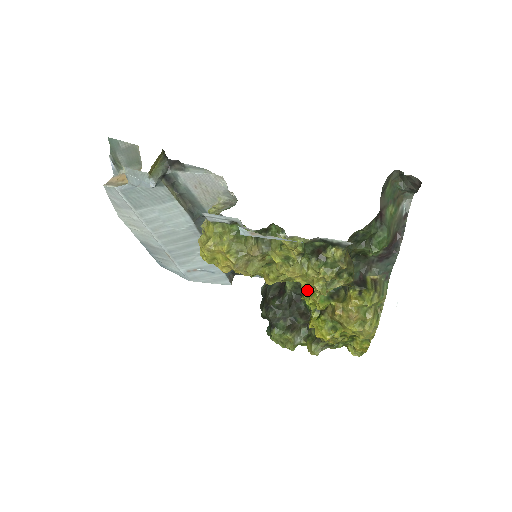
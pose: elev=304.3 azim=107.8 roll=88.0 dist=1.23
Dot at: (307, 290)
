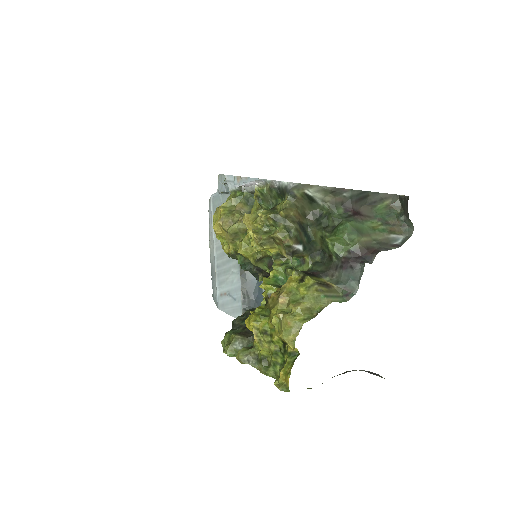
Dot at: occluded
